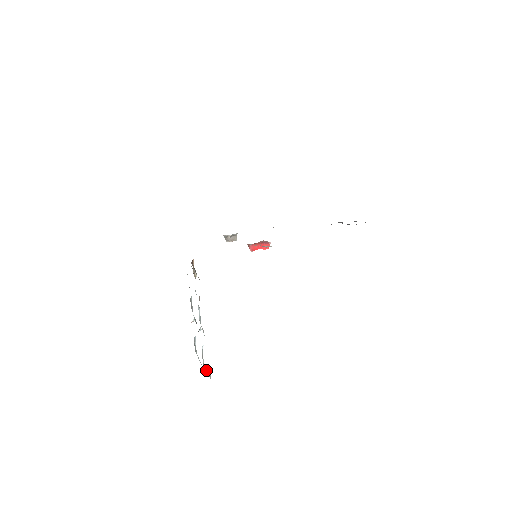
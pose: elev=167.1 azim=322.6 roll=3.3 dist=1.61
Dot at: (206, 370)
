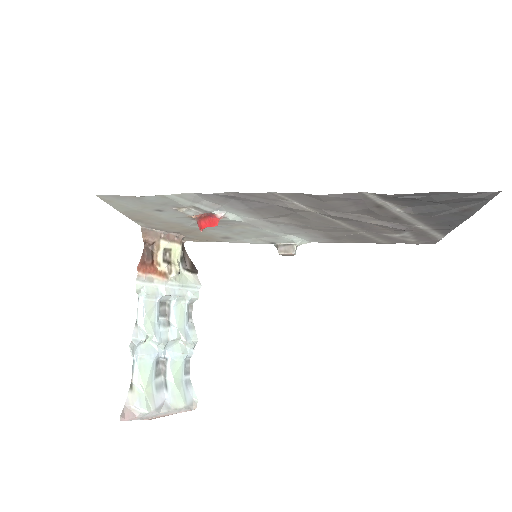
Dot at: (134, 394)
